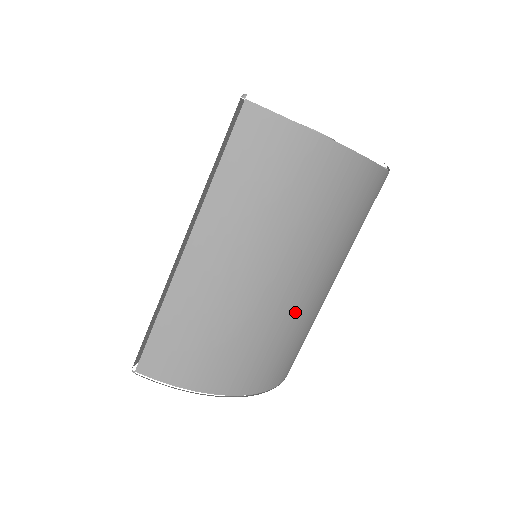
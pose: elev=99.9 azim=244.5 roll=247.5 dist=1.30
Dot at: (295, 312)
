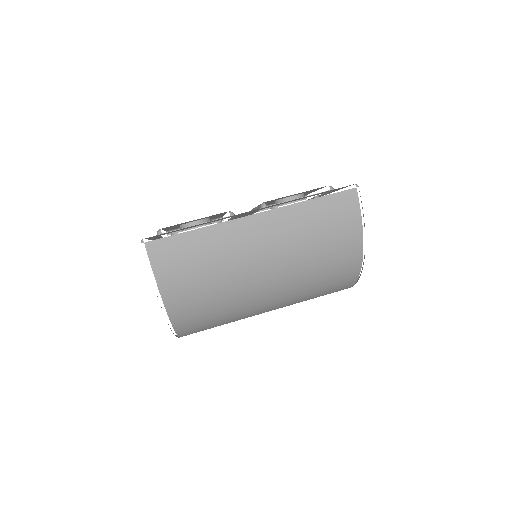
Dot at: (247, 306)
